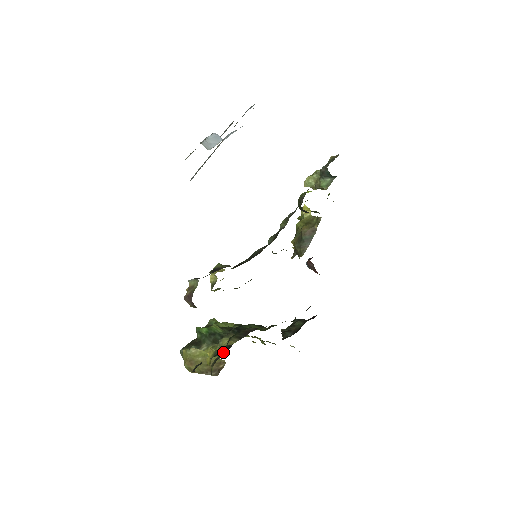
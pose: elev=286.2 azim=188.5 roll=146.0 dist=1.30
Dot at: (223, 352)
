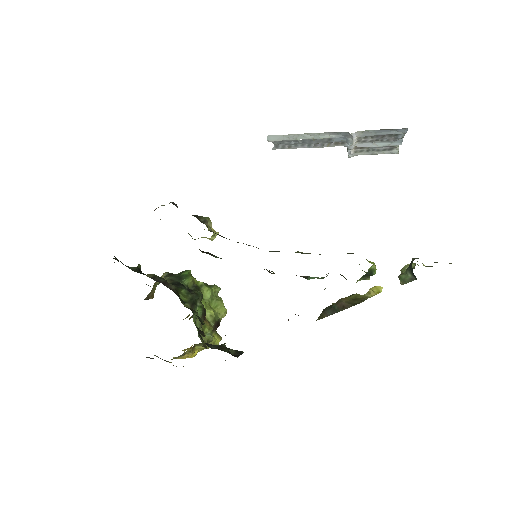
Dot at: (129, 267)
